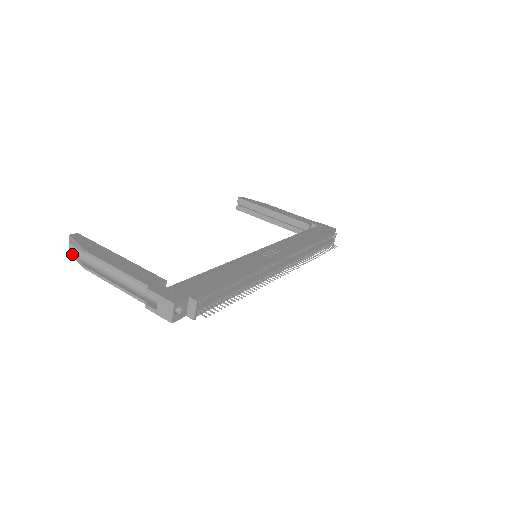
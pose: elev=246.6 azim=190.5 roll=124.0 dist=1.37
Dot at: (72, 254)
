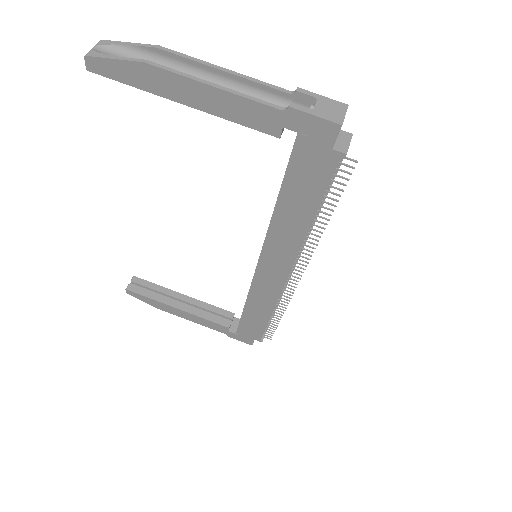
Dot at: (100, 54)
